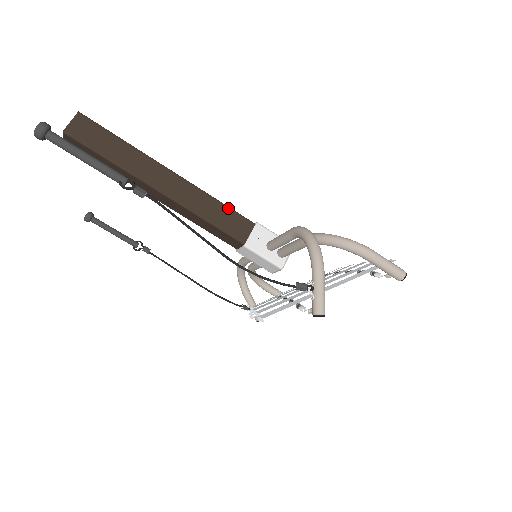
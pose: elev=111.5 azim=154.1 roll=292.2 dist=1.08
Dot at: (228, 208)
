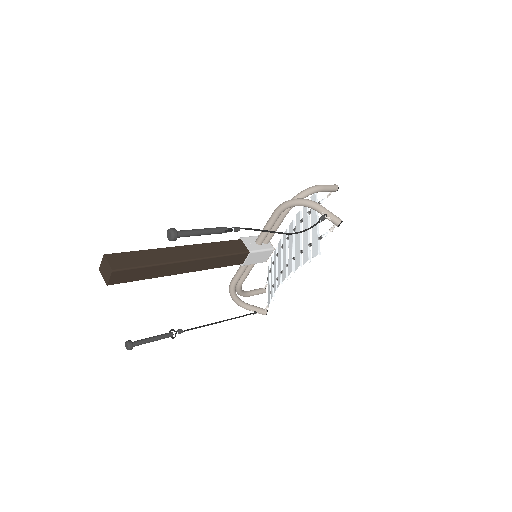
Dot at: (223, 242)
